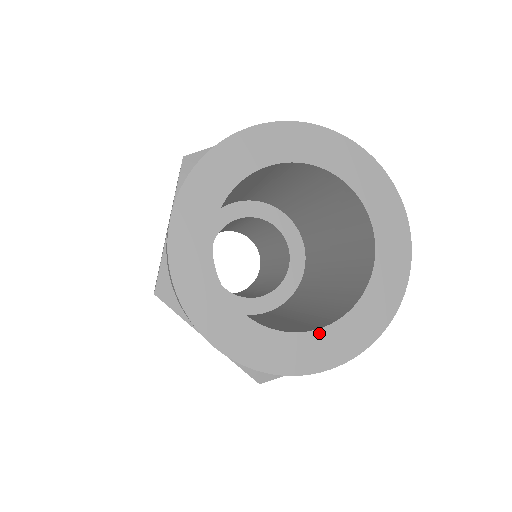
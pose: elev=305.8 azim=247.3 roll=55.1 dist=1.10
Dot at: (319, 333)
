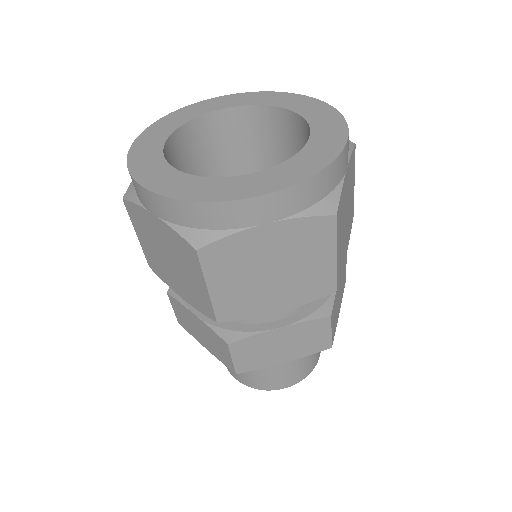
Dot at: (311, 142)
